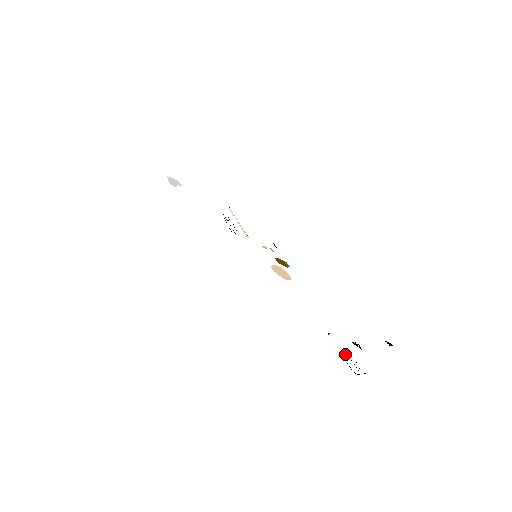
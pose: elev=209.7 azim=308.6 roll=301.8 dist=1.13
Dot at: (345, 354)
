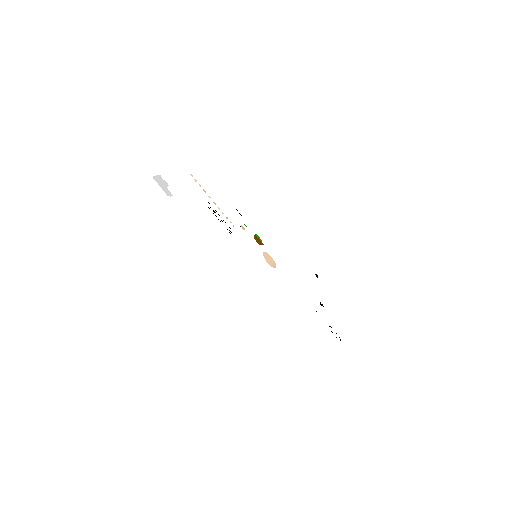
Dot at: (329, 326)
